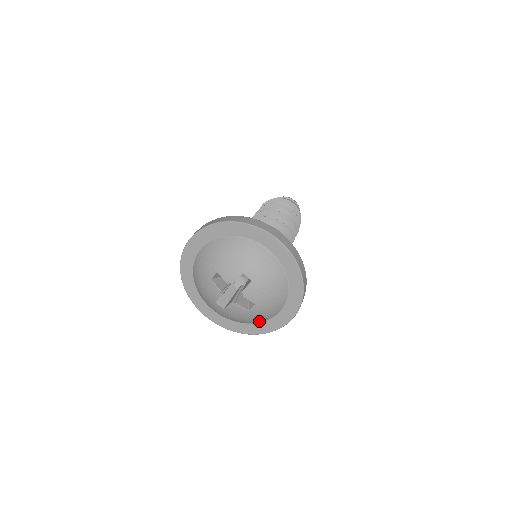
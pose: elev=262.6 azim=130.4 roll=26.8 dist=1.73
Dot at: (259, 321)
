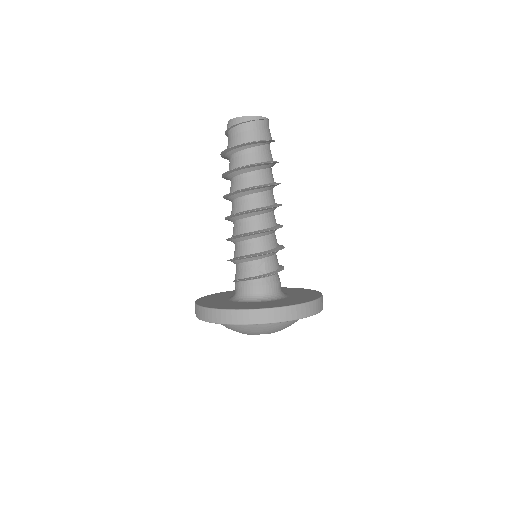
Dot at: occluded
